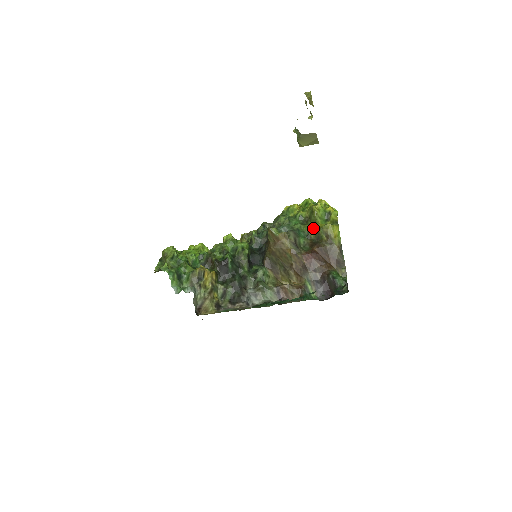
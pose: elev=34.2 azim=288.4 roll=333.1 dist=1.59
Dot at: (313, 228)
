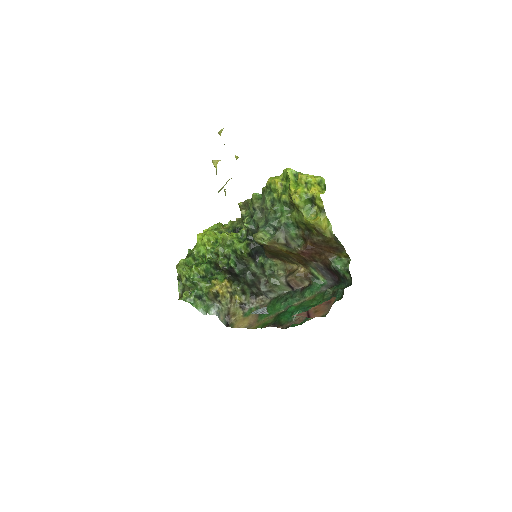
Dot at: (300, 222)
